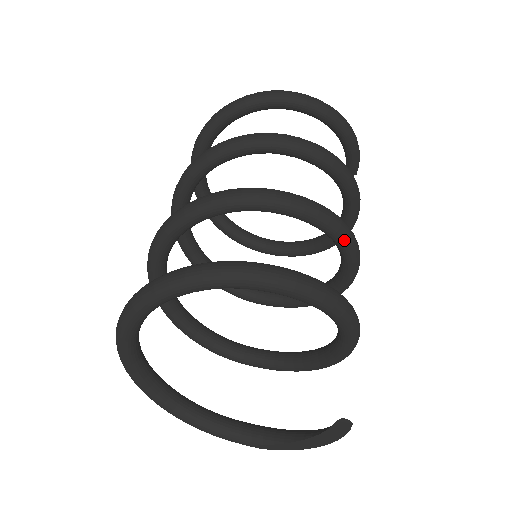
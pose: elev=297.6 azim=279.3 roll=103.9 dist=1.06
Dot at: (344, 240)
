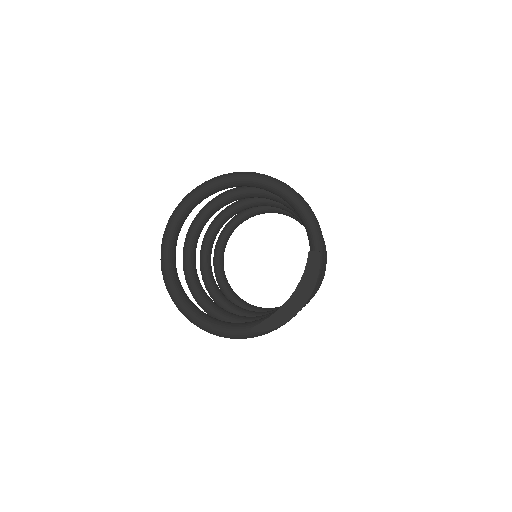
Dot at: occluded
